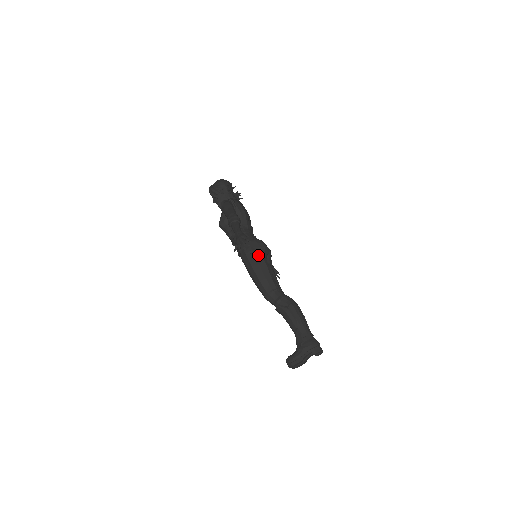
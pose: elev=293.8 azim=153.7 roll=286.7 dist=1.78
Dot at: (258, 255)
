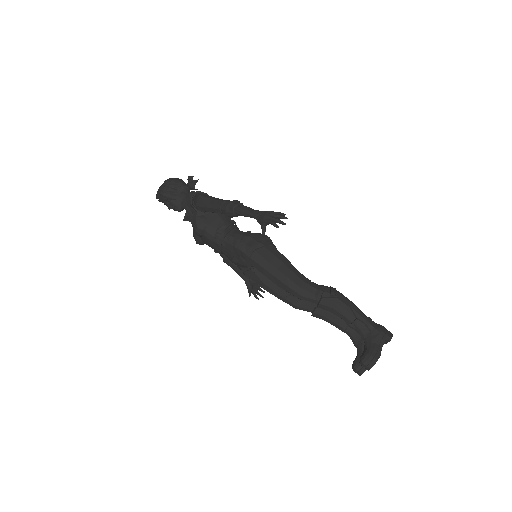
Dot at: (270, 247)
